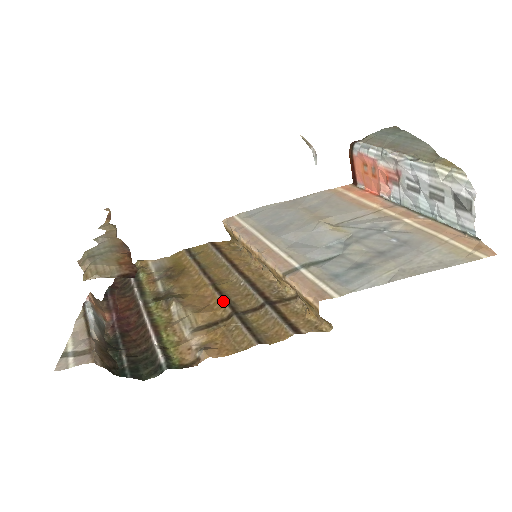
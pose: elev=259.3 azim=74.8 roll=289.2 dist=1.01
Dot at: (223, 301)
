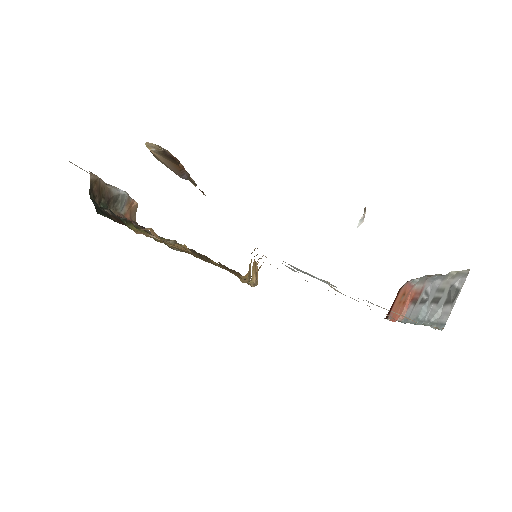
Dot at: (201, 254)
